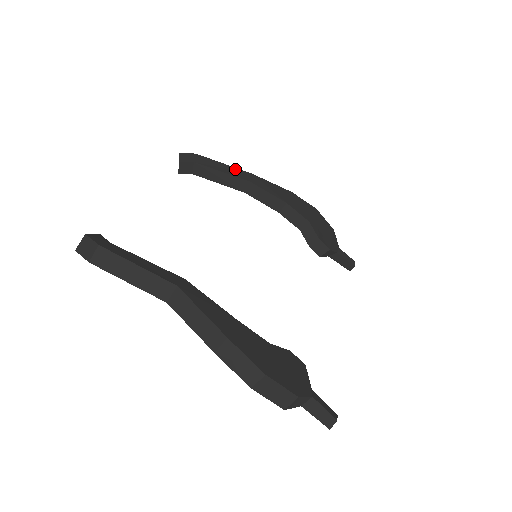
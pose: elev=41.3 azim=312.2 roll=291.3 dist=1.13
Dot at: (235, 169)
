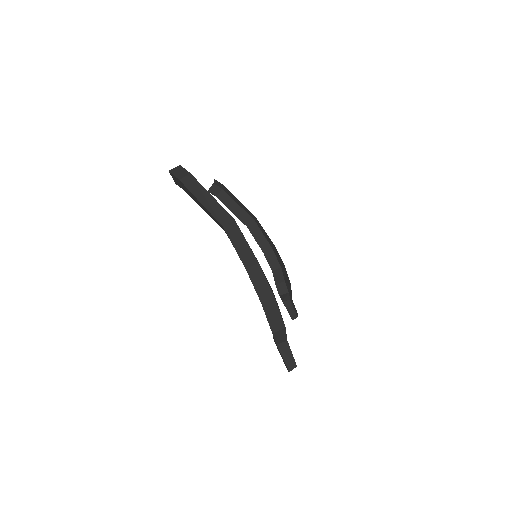
Dot at: (246, 208)
